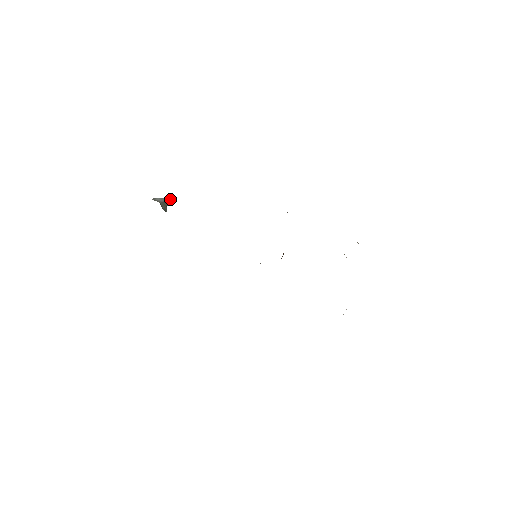
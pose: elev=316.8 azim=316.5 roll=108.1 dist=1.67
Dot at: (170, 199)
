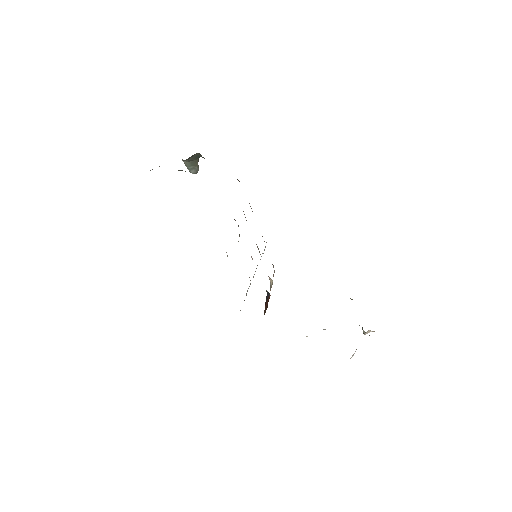
Dot at: (196, 168)
